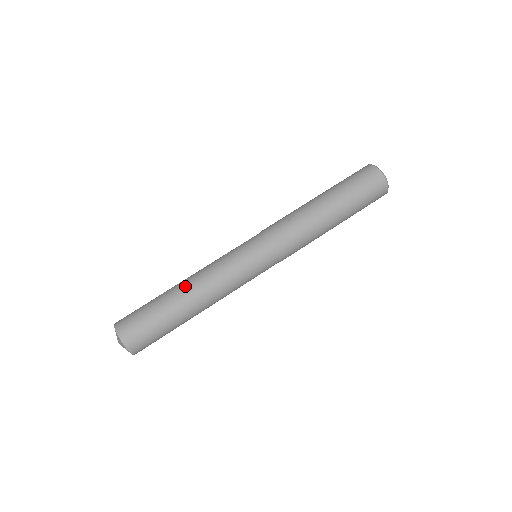
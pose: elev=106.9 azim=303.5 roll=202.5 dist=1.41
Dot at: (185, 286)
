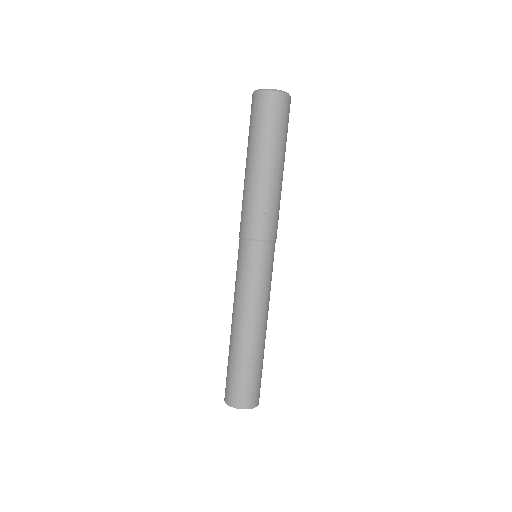
Dot at: (249, 335)
